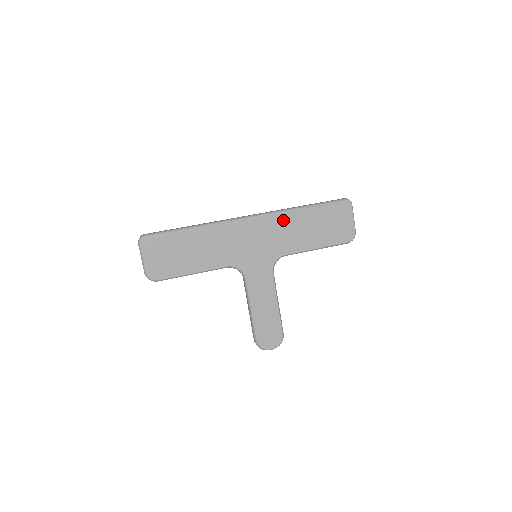
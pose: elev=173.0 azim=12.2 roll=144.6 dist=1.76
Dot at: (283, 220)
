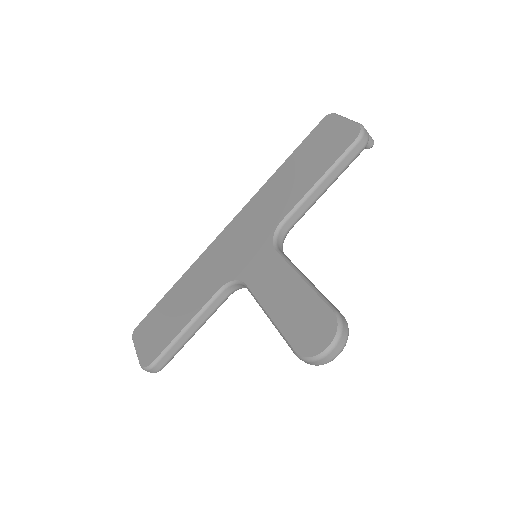
Dot at: (262, 197)
